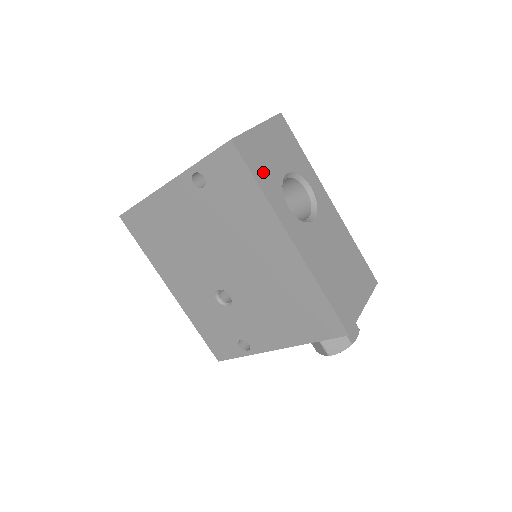
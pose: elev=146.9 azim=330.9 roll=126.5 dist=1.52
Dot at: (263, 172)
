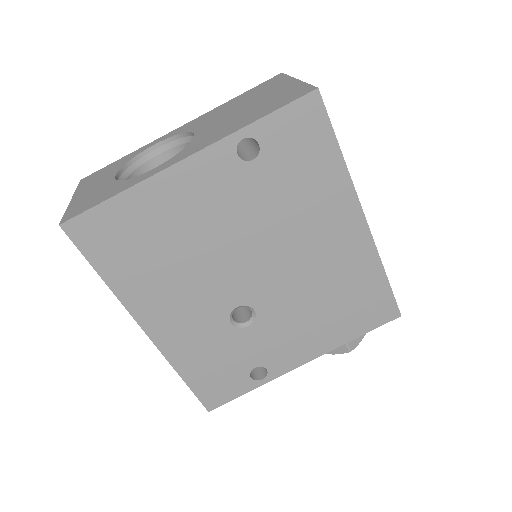
Dot at: occluded
